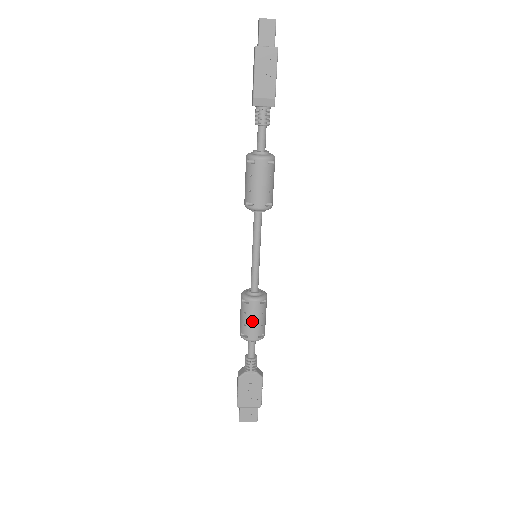
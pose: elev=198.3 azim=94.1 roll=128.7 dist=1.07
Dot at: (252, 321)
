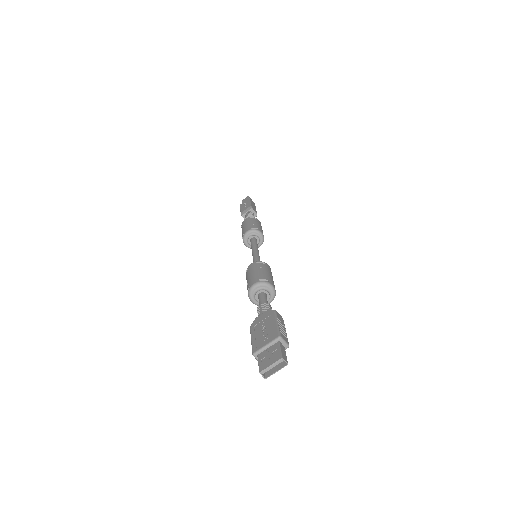
Dot at: (251, 275)
